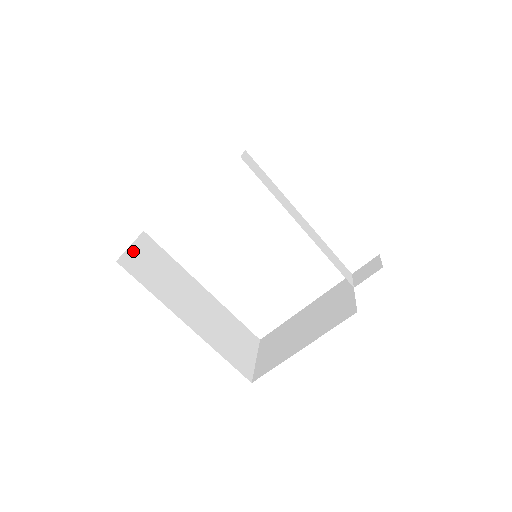
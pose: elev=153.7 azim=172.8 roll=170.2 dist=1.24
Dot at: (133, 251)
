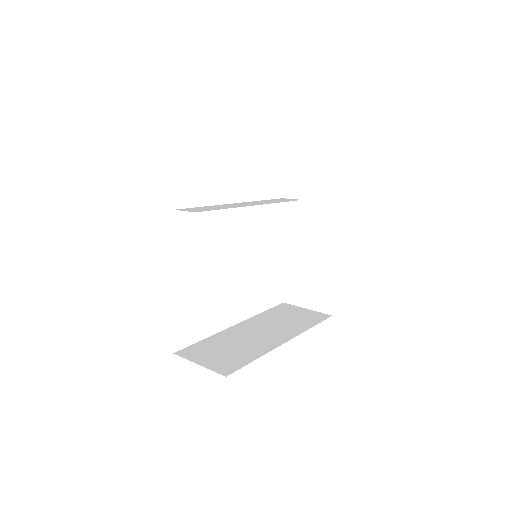
Dot at: (206, 364)
